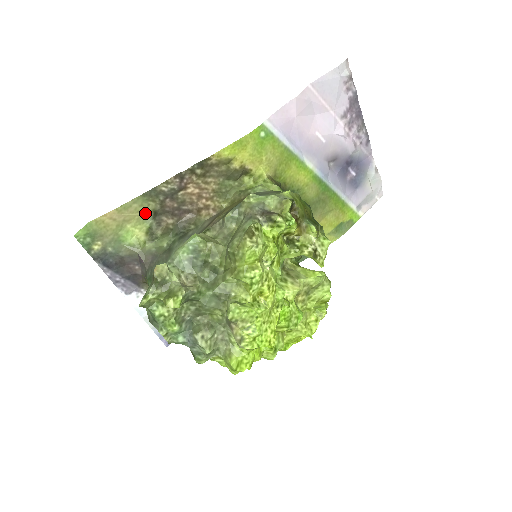
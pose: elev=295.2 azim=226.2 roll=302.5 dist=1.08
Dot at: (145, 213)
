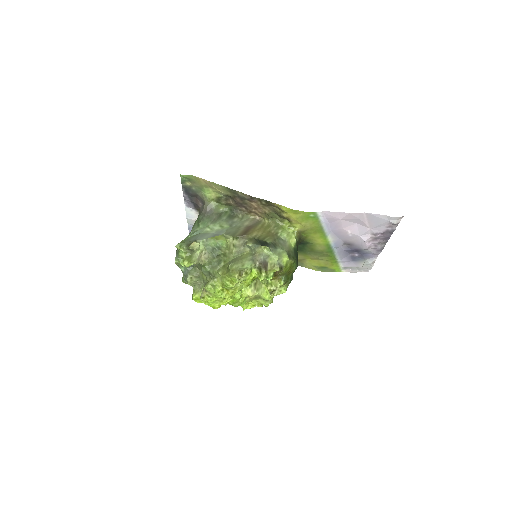
Dot at: (223, 193)
